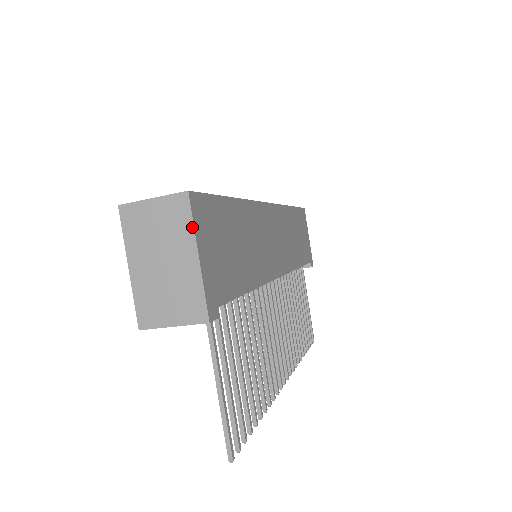
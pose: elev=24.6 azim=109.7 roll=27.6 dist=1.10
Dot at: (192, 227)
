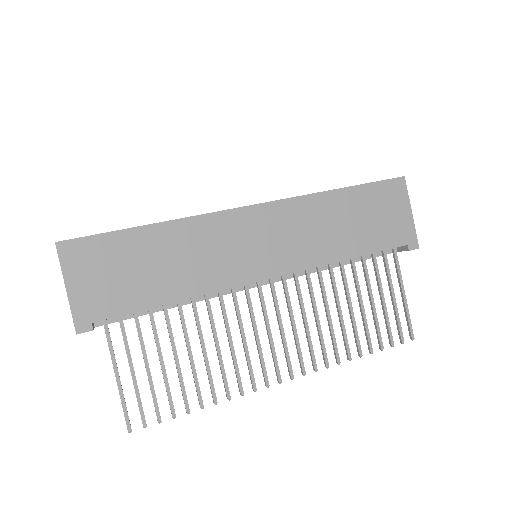
Dot at: (61, 267)
